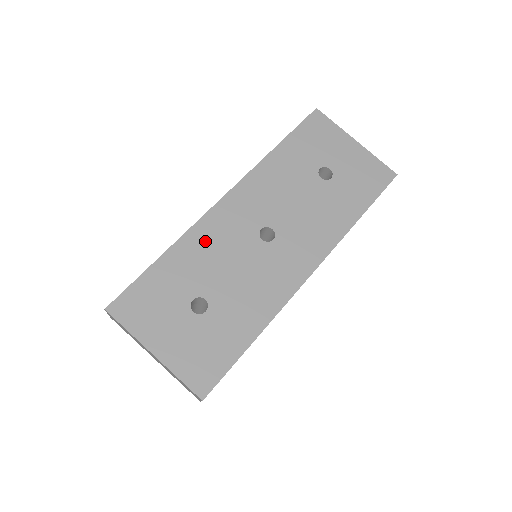
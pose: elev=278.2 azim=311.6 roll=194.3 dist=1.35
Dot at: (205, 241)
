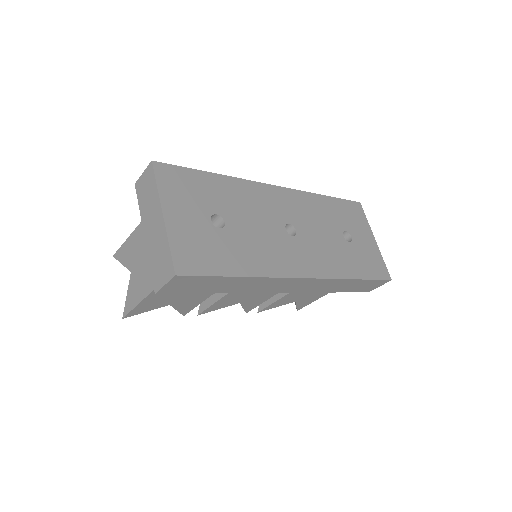
Dot at: (248, 194)
